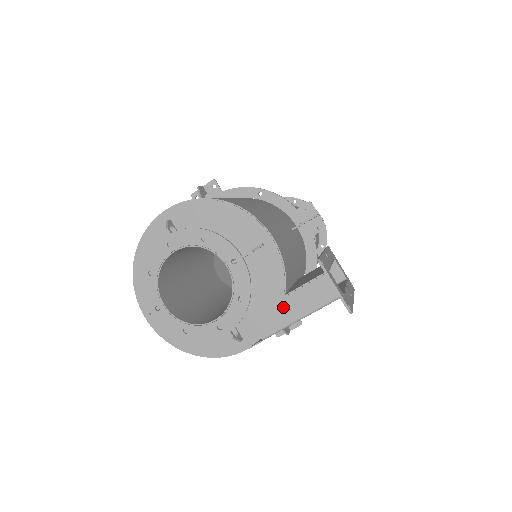
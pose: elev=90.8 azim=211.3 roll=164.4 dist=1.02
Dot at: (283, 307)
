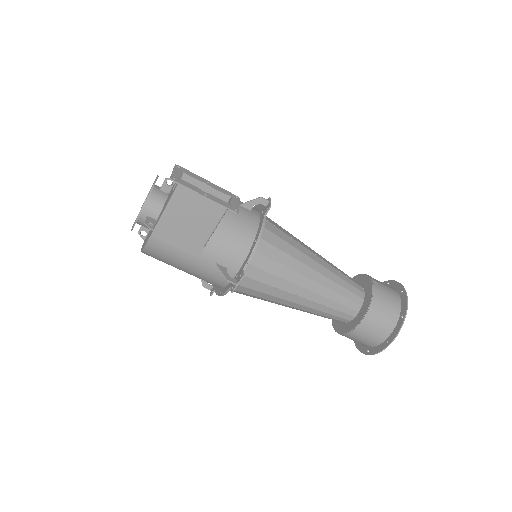
Dot at: (167, 202)
